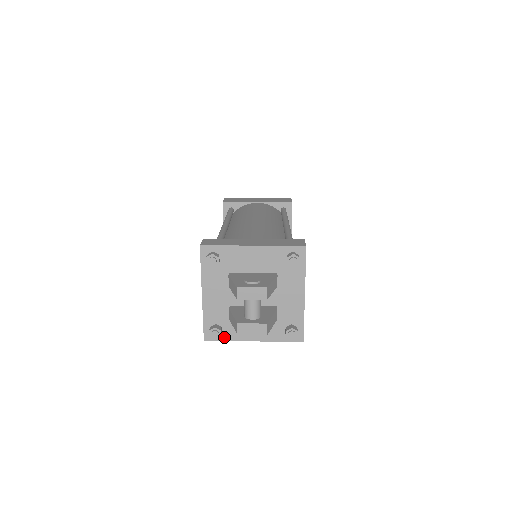
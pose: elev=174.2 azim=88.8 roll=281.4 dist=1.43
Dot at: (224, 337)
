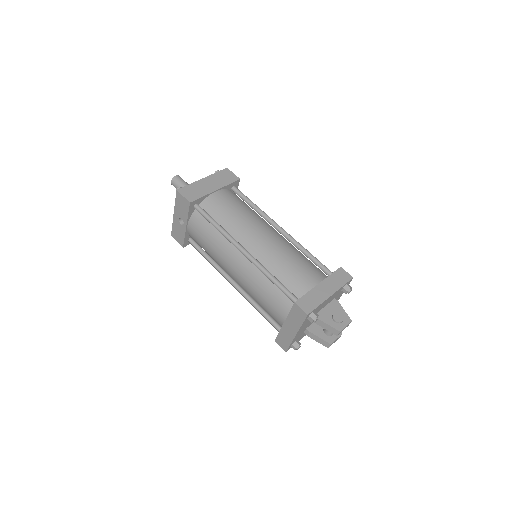
Dot at: occluded
